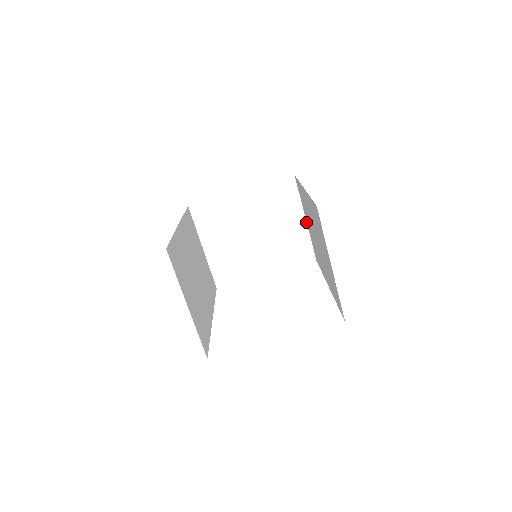
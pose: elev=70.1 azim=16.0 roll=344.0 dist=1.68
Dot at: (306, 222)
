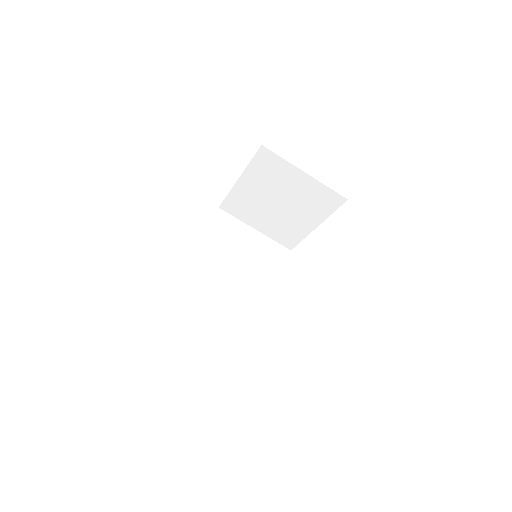
Dot at: (308, 175)
